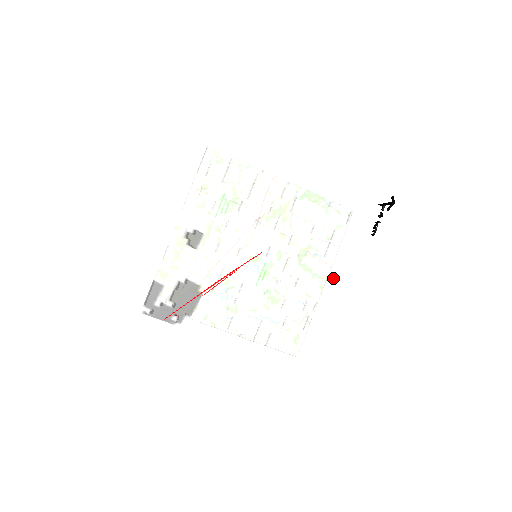
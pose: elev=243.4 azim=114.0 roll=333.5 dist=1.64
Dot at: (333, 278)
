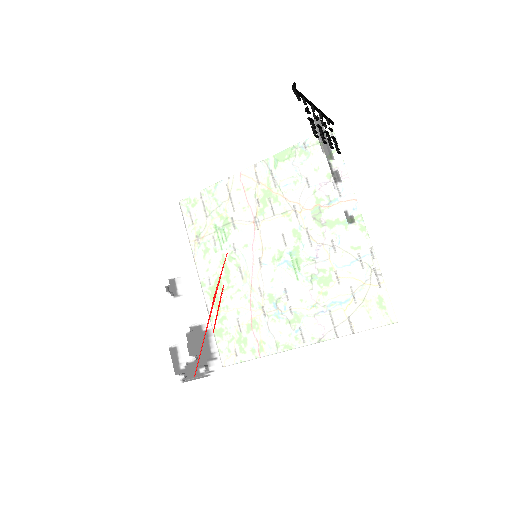
Dot at: (314, 216)
